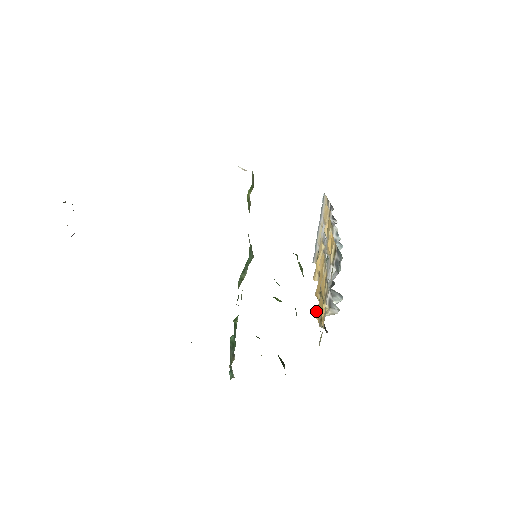
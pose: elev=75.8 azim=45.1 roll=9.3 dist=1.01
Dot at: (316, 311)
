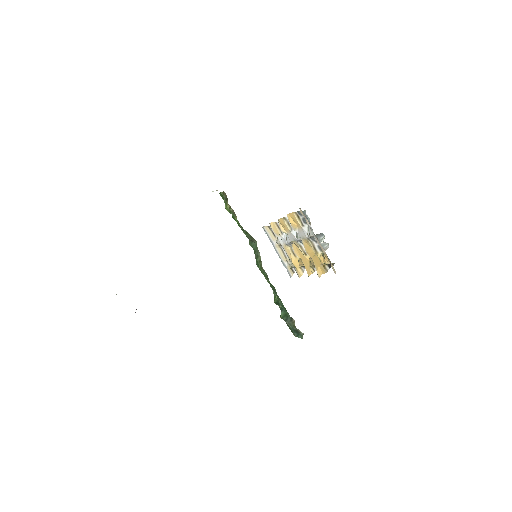
Dot at: (317, 271)
